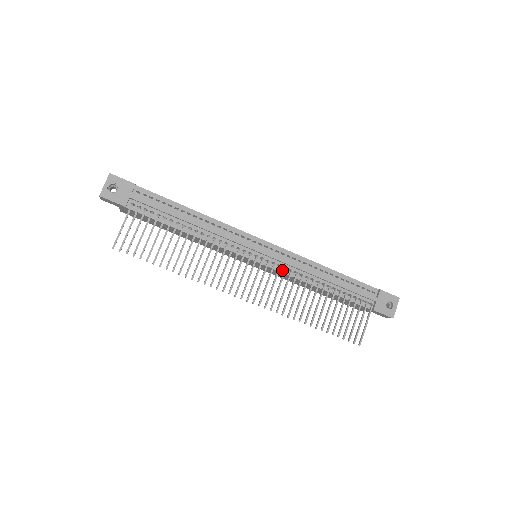
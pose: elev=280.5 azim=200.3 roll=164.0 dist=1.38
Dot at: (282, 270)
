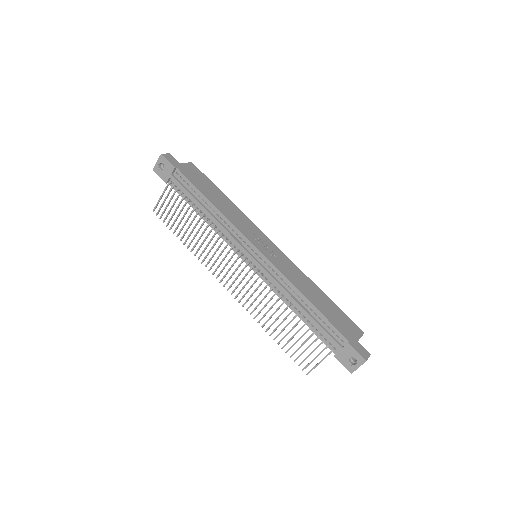
Dot at: (265, 279)
